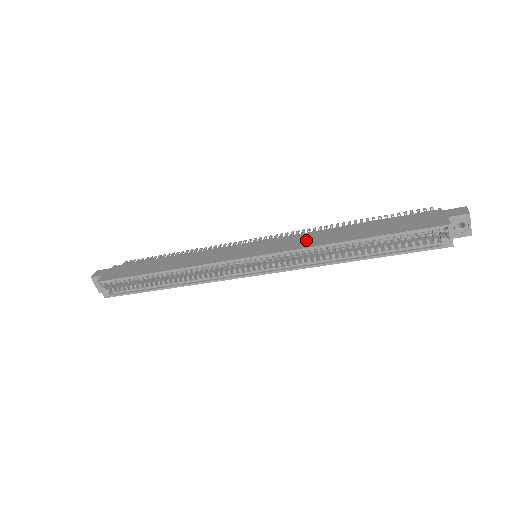
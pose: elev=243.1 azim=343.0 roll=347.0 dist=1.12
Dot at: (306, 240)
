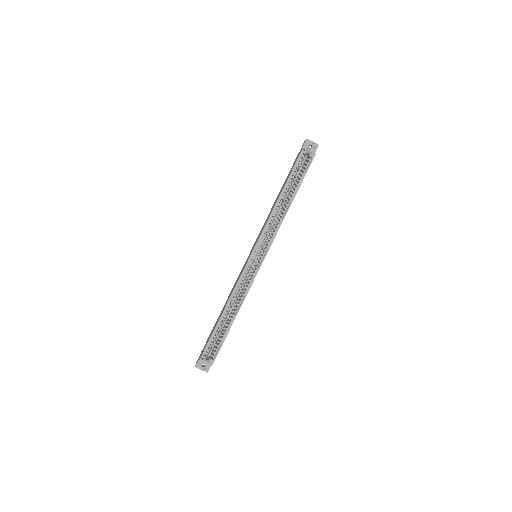
Dot at: (266, 221)
